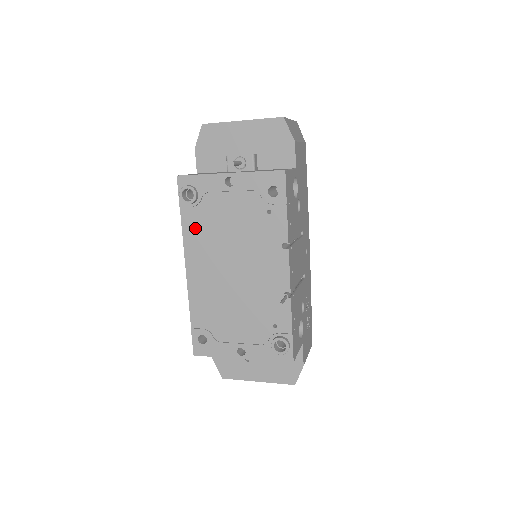
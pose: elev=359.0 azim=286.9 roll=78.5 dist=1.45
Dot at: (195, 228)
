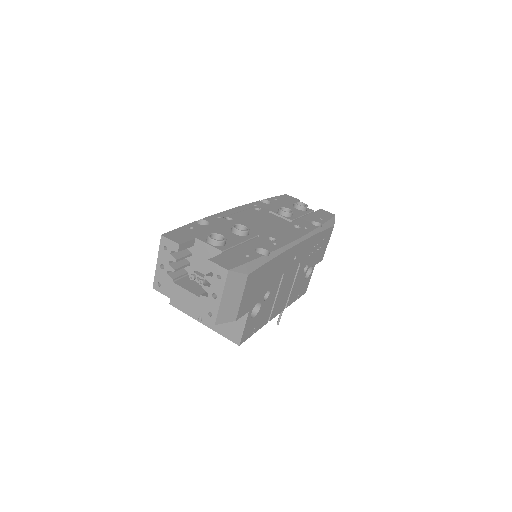
Dot at: occluded
